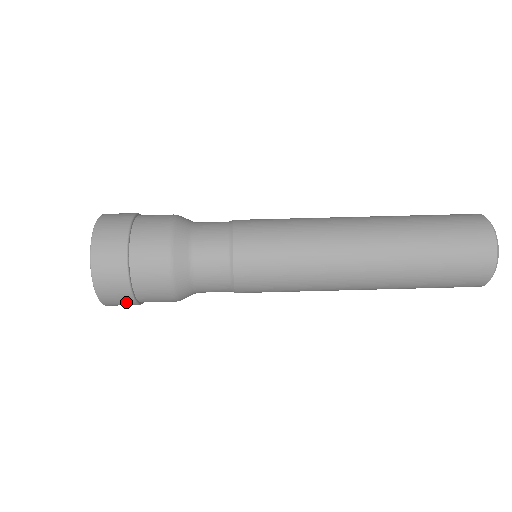
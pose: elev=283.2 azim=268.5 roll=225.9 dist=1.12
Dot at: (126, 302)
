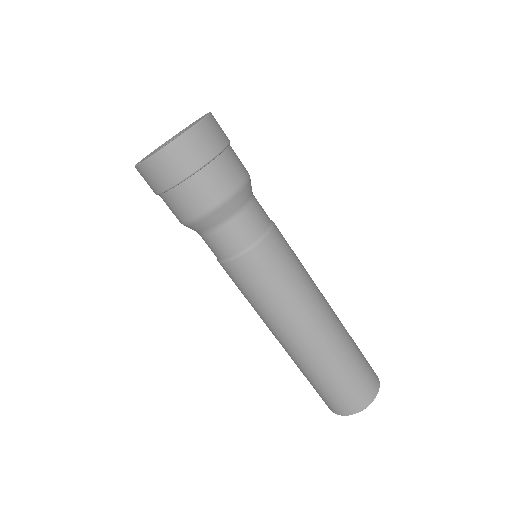
Dot at: occluded
